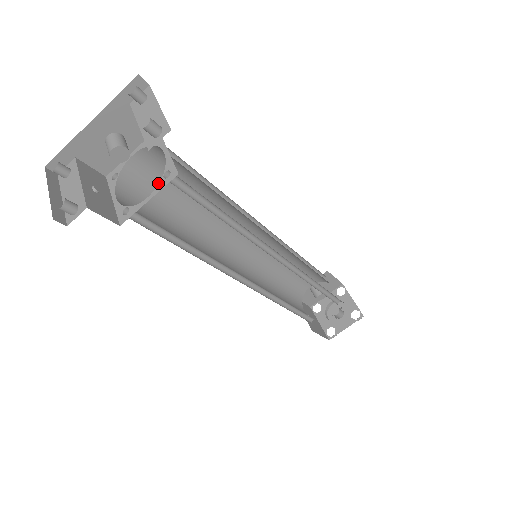
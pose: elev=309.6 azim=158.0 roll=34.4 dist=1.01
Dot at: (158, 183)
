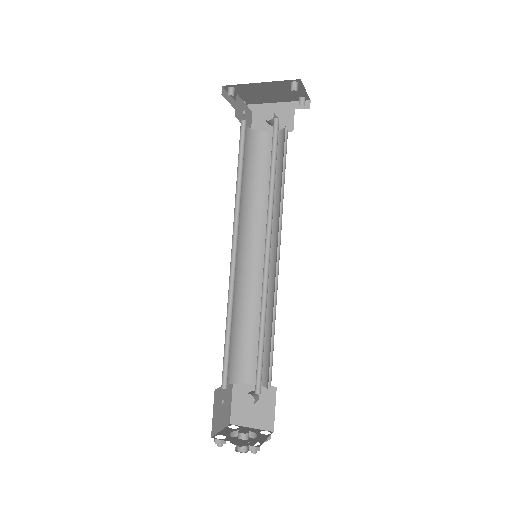
Dot at: (264, 158)
